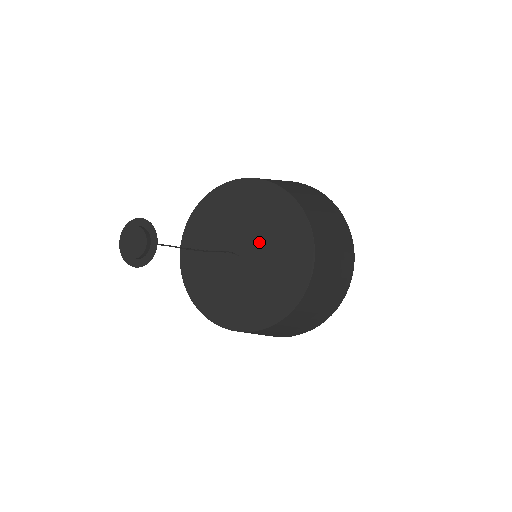
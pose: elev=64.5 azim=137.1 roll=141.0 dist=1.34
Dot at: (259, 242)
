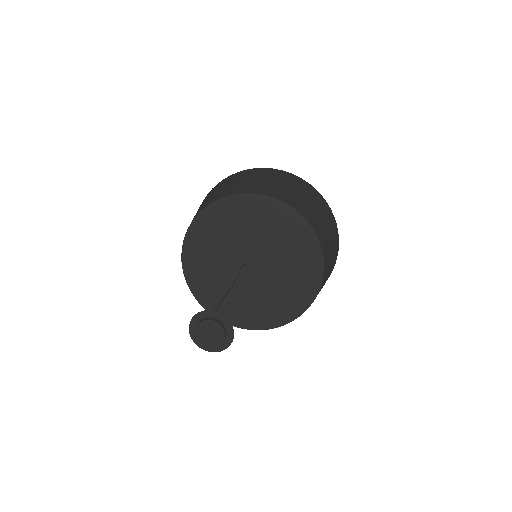
Dot at: (272, 264)
